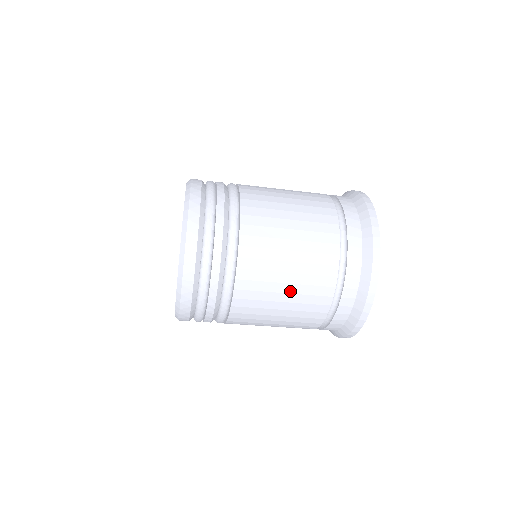
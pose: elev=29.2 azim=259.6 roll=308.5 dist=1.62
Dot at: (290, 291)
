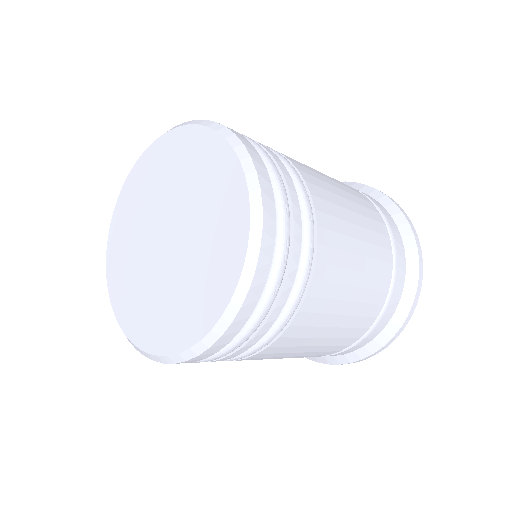
Dot at: occluded
